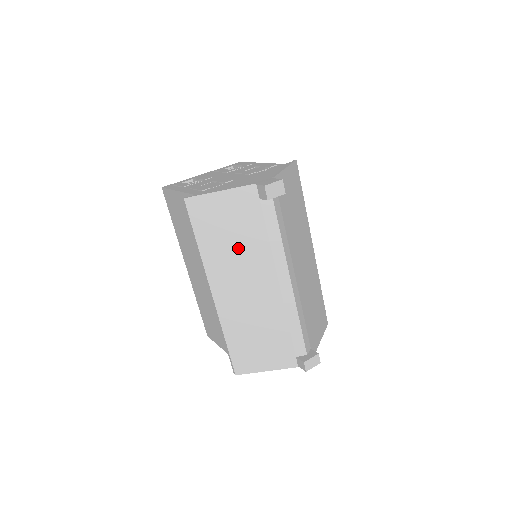
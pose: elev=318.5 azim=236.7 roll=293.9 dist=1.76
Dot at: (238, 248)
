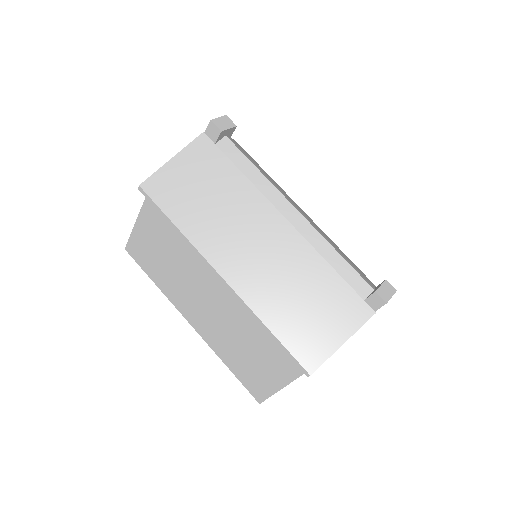
Dot at: (221, 206)
